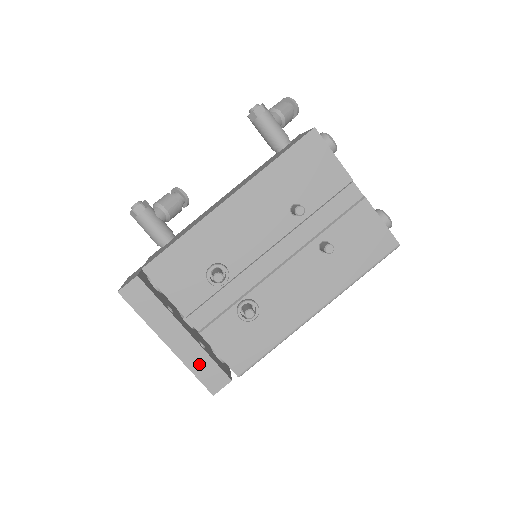
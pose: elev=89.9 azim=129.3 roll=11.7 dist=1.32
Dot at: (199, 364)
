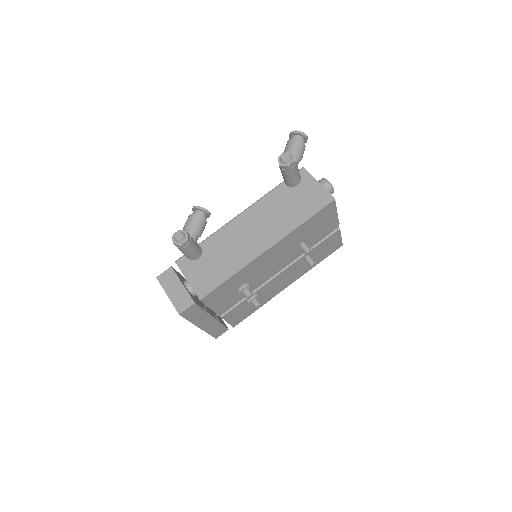
Dot at: (214, 329)
